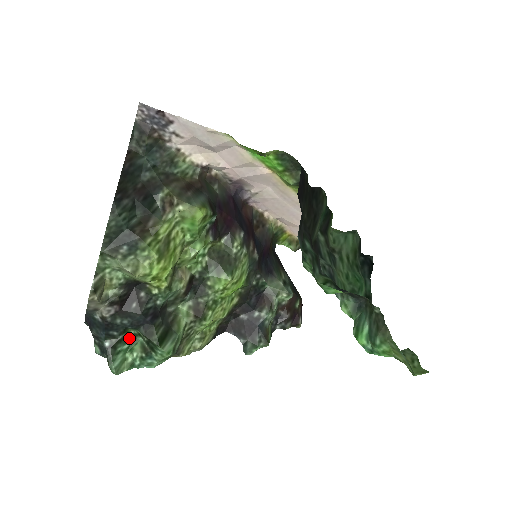
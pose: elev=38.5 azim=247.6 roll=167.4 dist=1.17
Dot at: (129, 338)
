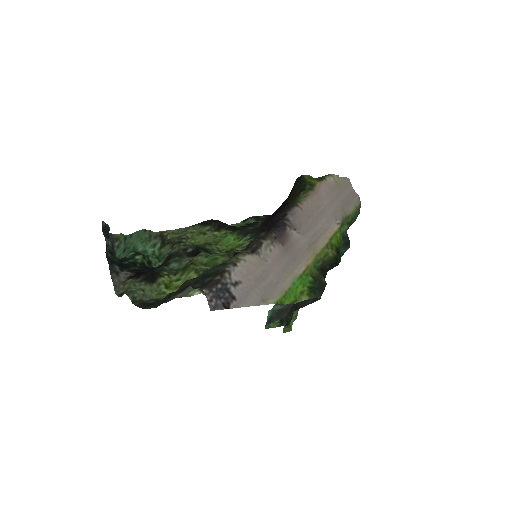
Dot at: (136, 255)
